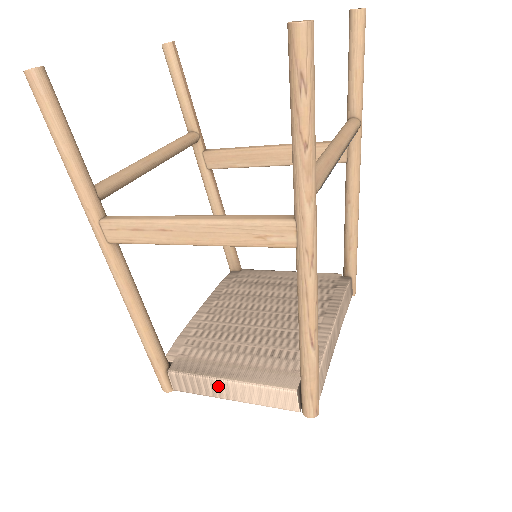
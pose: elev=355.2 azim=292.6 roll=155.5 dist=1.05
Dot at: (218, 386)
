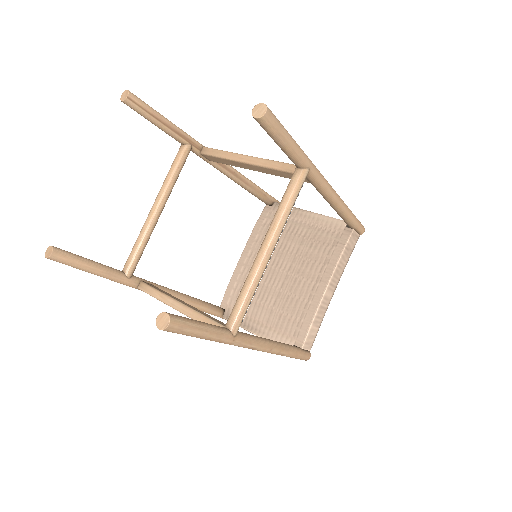
Dot at: occluded
